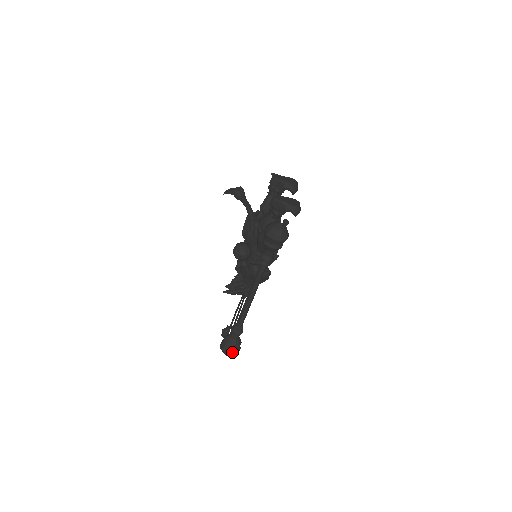
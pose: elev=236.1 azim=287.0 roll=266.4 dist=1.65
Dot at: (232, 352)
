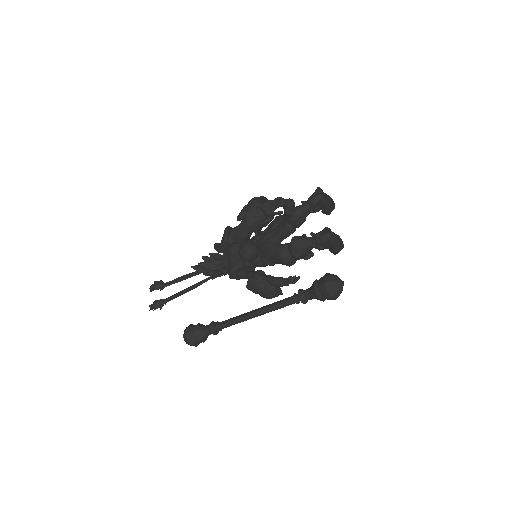
Dot at: (197, 344)
